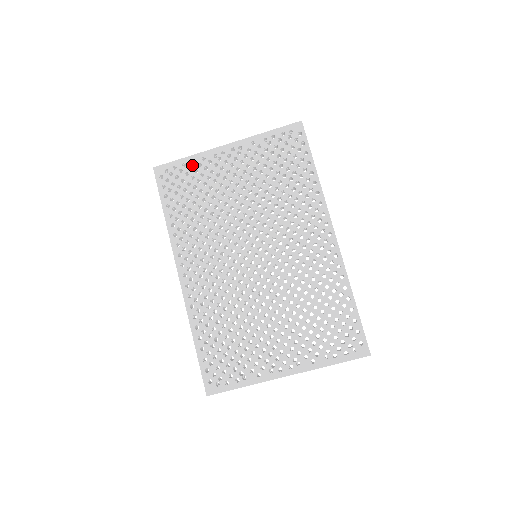
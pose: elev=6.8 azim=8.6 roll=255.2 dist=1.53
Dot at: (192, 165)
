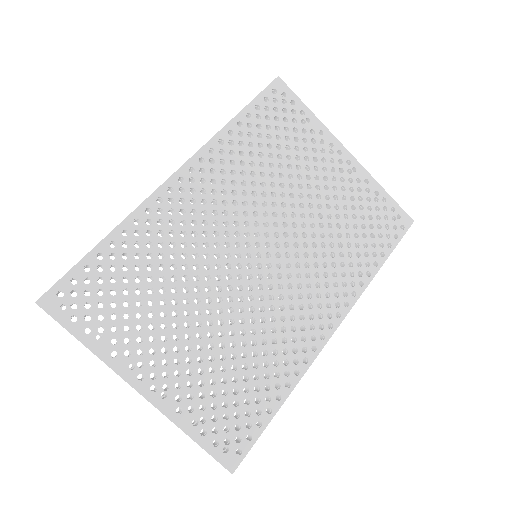
Dot at: (307, 122)
